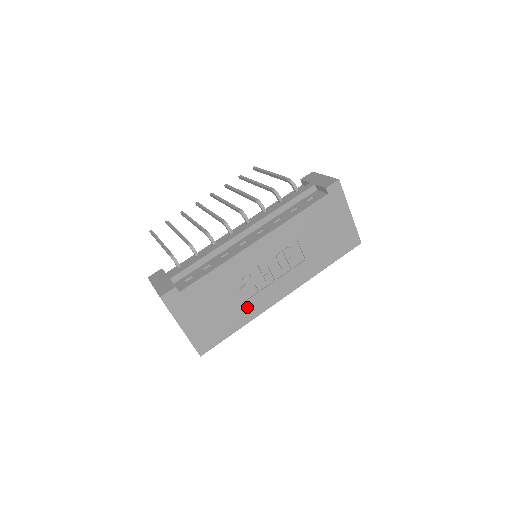
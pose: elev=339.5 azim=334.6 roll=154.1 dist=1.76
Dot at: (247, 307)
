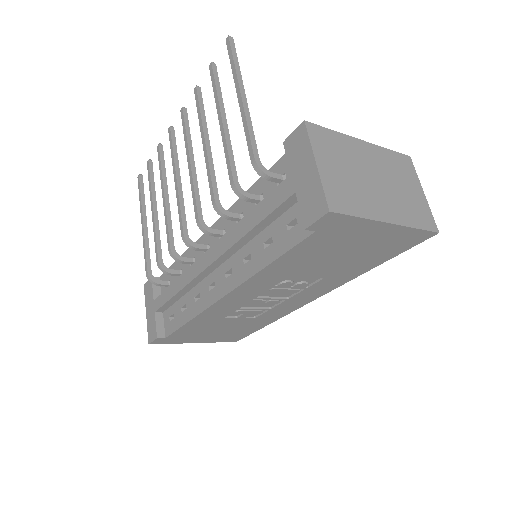
Dot at: (262, 318)
